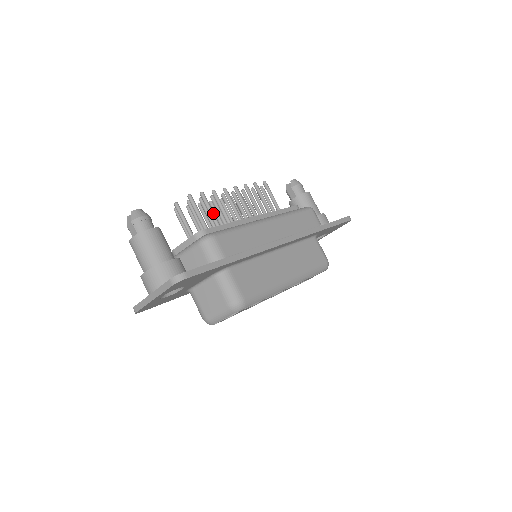
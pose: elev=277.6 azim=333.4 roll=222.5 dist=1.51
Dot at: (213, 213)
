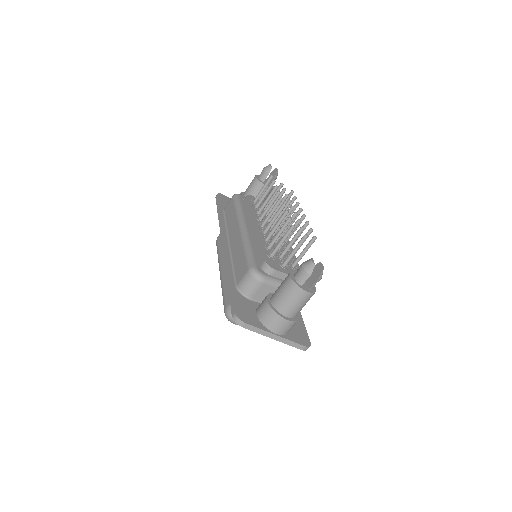
Dot at: occluded
